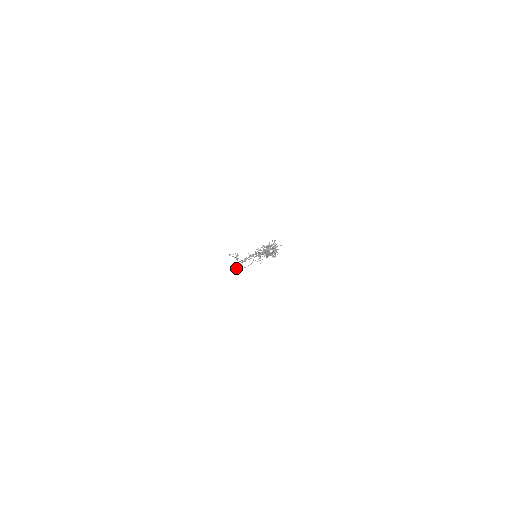
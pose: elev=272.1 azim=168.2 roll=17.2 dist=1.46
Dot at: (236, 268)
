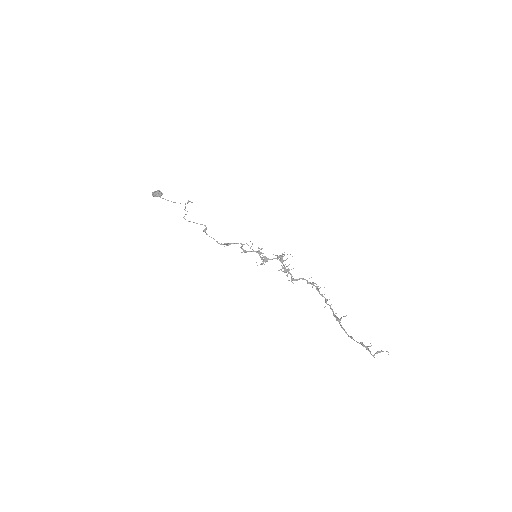
Dot at: (153, 195)
